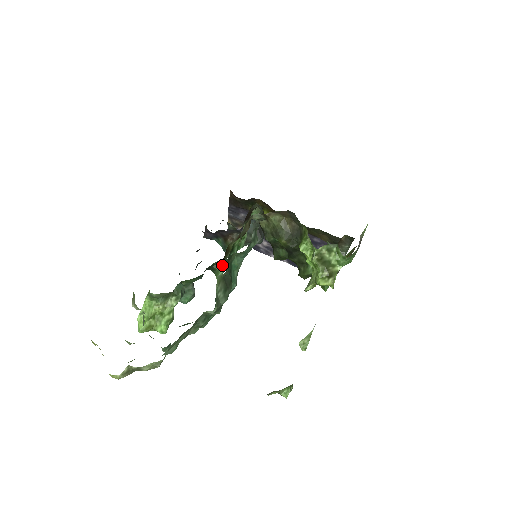
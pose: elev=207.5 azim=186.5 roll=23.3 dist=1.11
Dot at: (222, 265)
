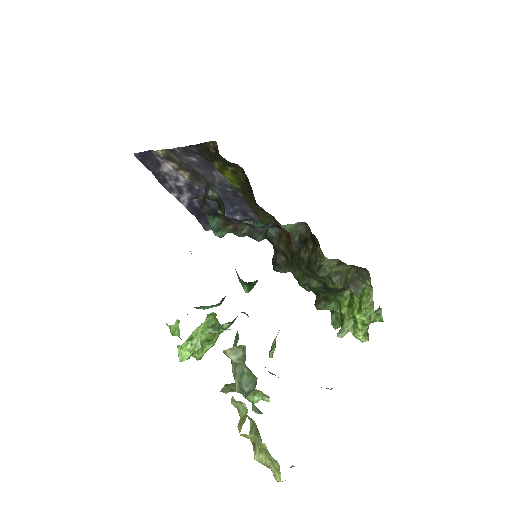
Dot at: (257, 280)
